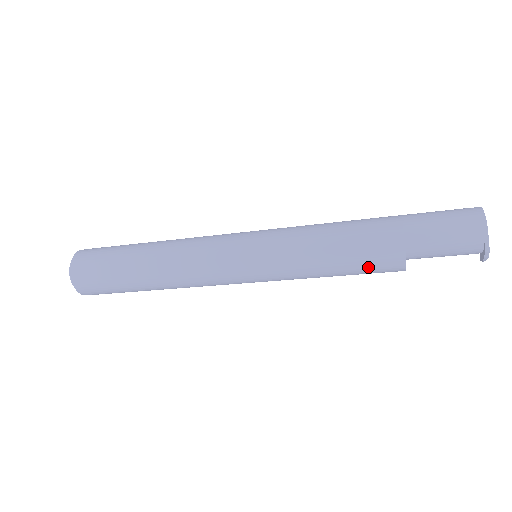
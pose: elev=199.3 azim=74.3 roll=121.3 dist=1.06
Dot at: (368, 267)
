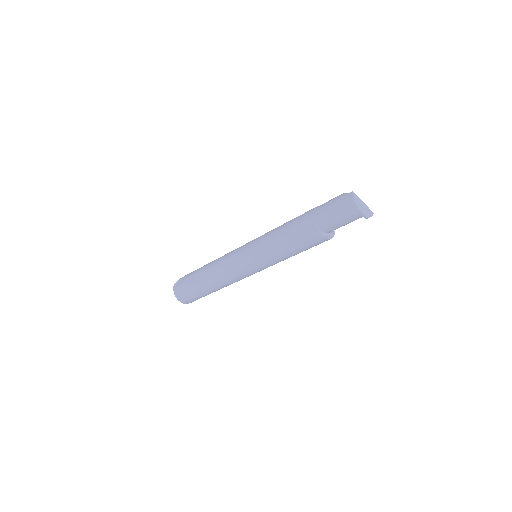
Dot at: (311, 247)
